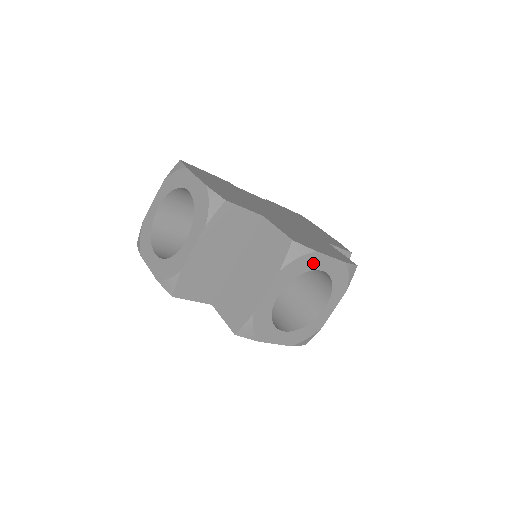
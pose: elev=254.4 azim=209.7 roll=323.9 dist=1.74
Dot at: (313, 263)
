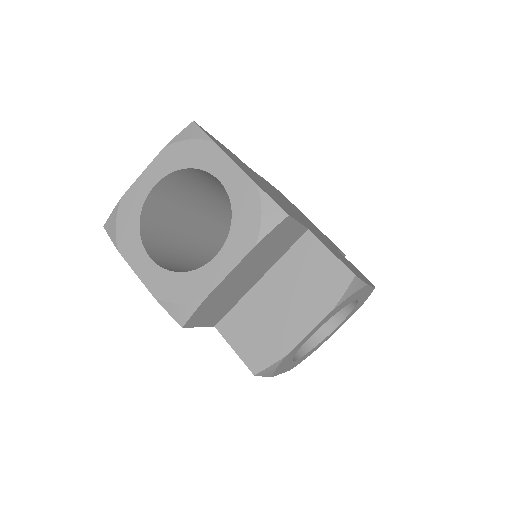
Dot at: (357, 295)
